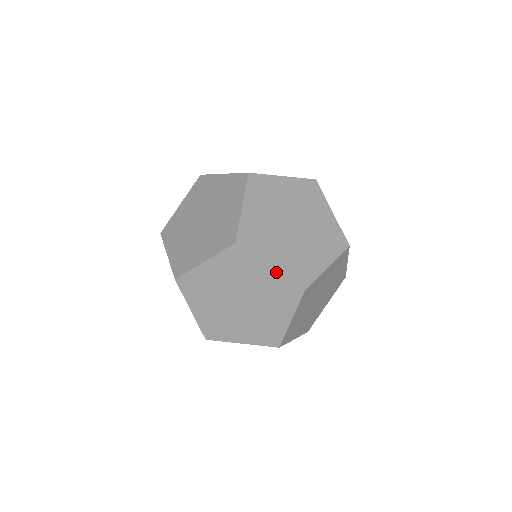
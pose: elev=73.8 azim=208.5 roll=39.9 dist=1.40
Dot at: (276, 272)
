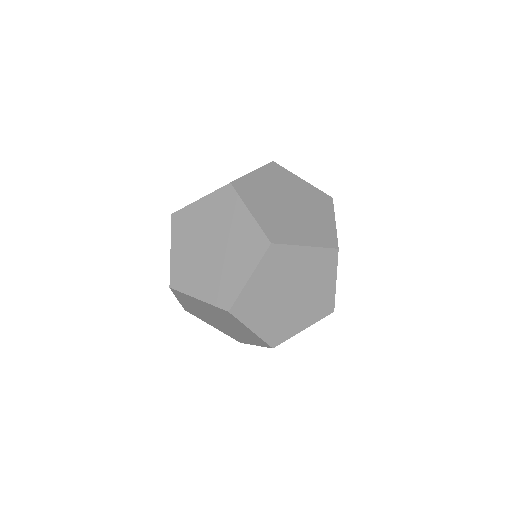
Dot at: (253, 218)
